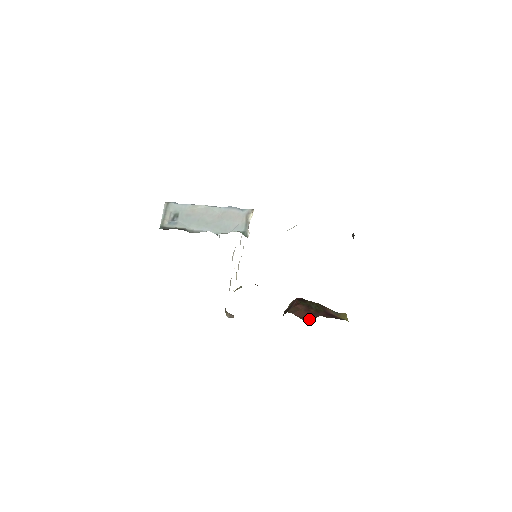
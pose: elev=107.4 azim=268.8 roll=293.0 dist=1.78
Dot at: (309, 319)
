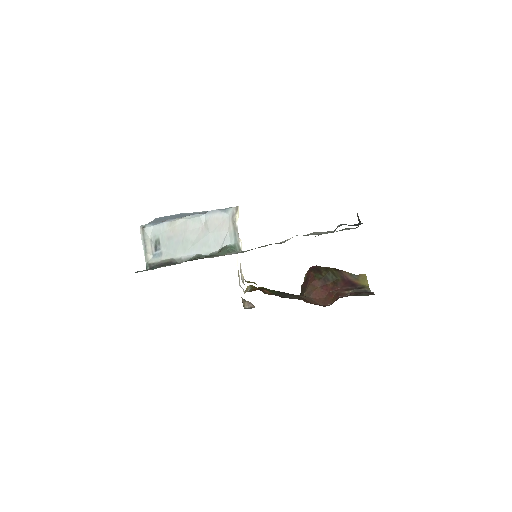
Dot at: (327, 302)
